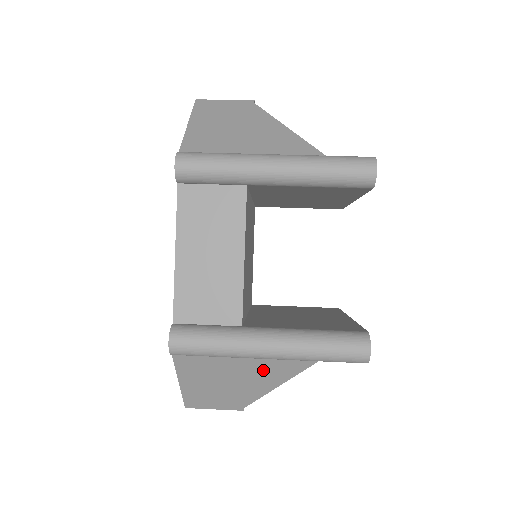
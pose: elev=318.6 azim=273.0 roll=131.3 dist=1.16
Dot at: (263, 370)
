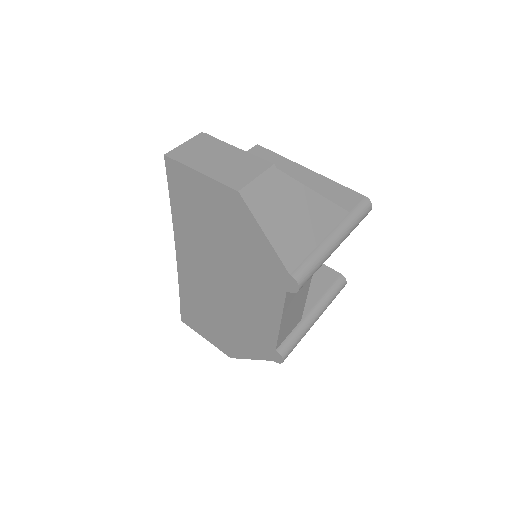
Dot at: occluded
